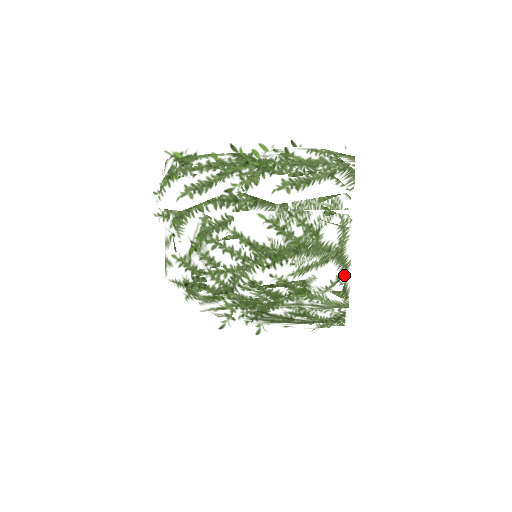
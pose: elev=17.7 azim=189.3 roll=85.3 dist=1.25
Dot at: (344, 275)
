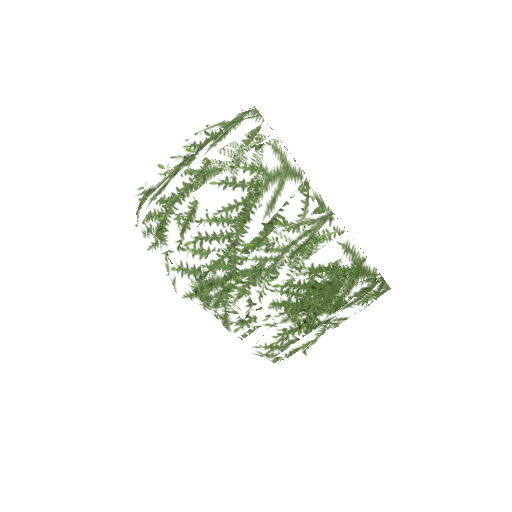
Dot at: (305, 185)
